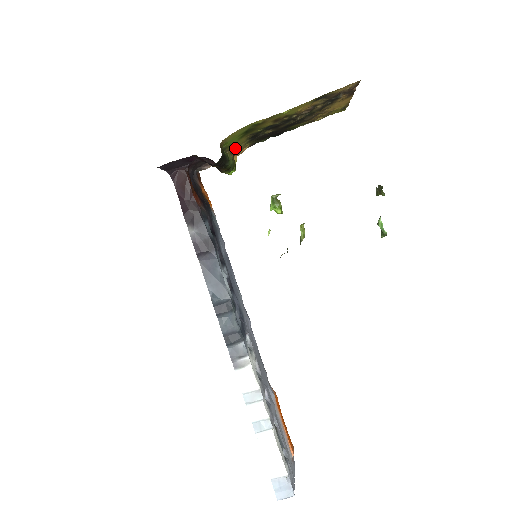
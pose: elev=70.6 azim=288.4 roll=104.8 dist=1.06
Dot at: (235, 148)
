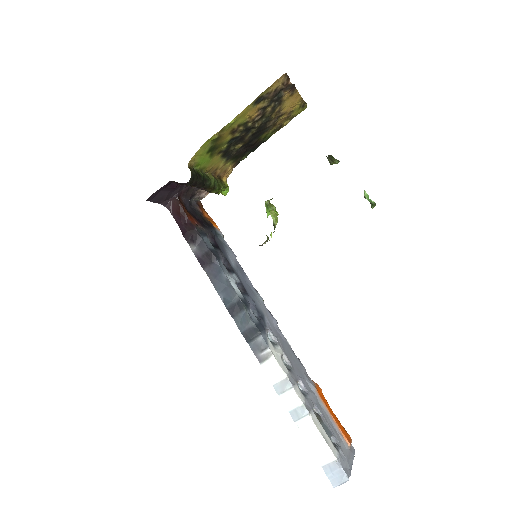
Dot at: (215, 169)
